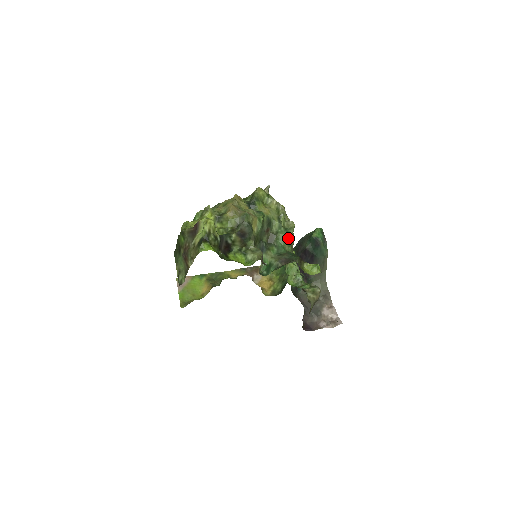
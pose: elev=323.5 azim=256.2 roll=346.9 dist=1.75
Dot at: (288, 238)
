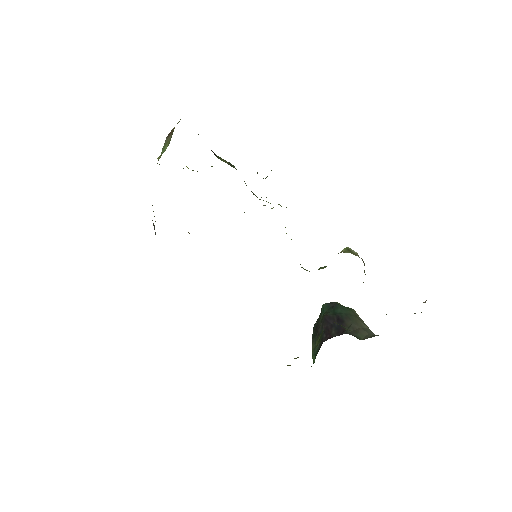
Dot at: occluded
